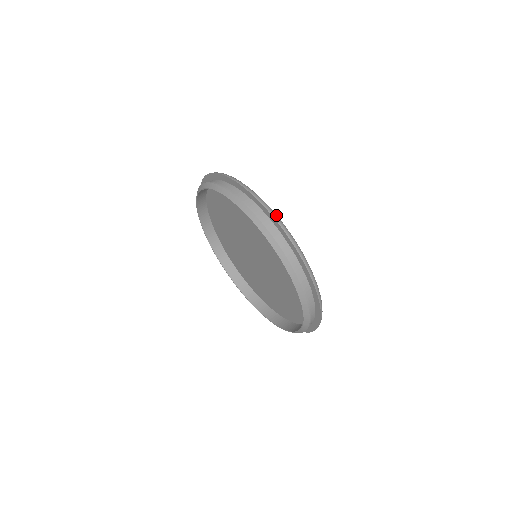
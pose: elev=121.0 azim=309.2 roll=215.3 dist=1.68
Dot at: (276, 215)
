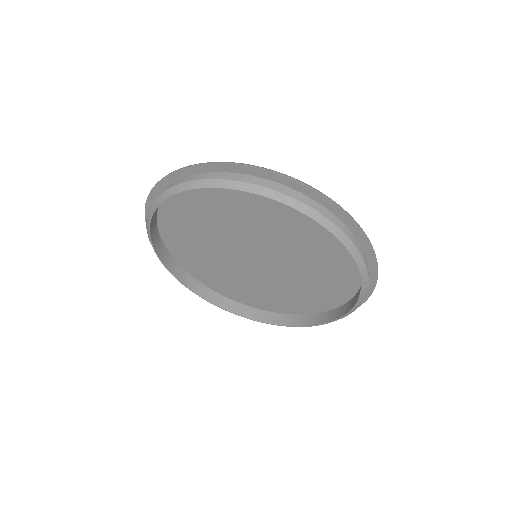
Dot at: (285, 174)
